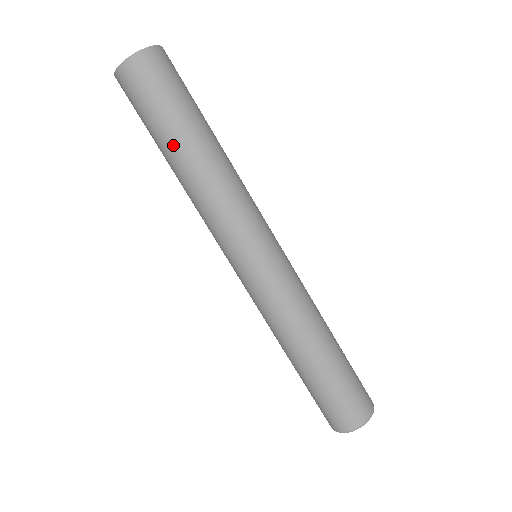
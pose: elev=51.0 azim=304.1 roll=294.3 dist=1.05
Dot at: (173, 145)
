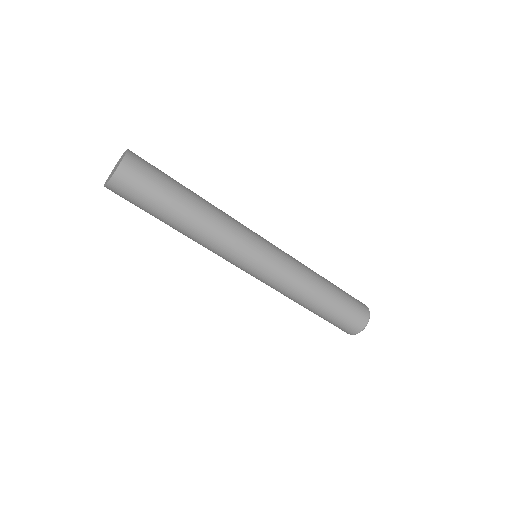
Dot at: (174, 214)
